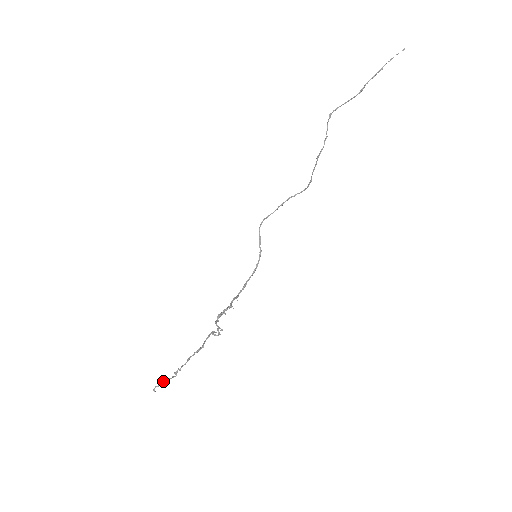
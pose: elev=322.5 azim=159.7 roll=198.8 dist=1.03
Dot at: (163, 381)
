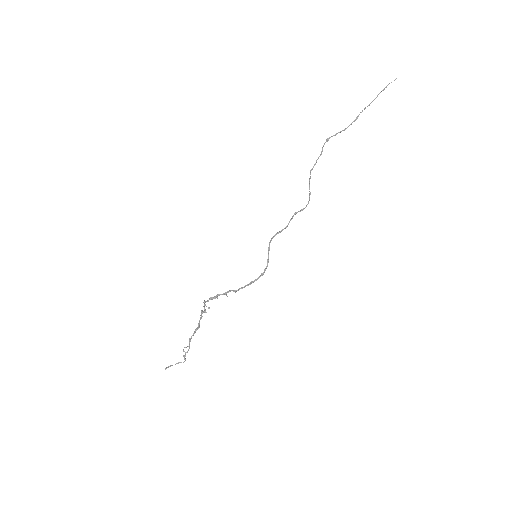
Dot at: (176, 363)
